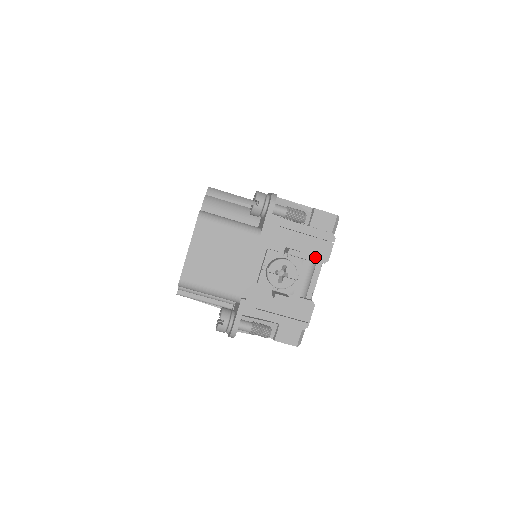
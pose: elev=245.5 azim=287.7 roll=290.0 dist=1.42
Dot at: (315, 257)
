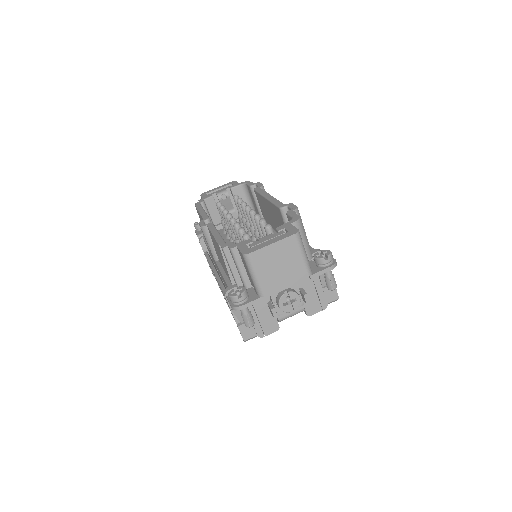
Dot at: (307, 307)
